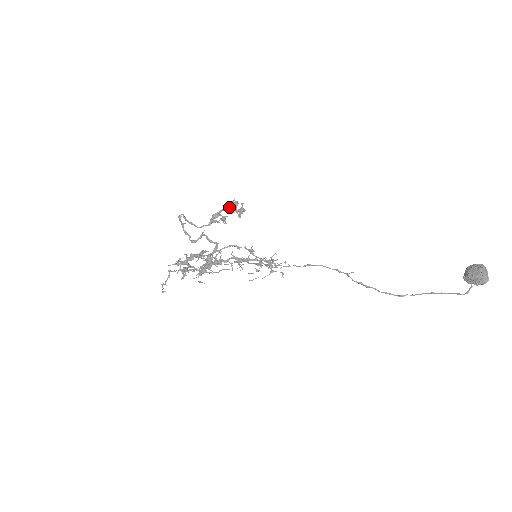
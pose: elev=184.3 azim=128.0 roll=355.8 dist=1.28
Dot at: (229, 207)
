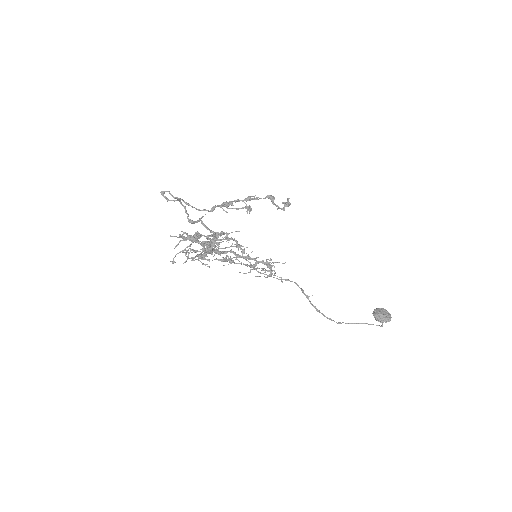
Dot at: (247, 200)
